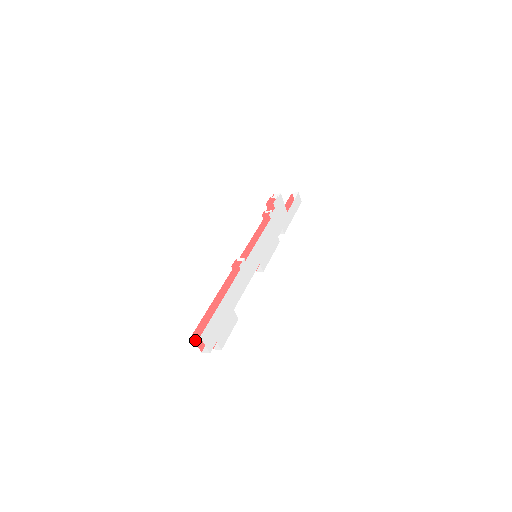
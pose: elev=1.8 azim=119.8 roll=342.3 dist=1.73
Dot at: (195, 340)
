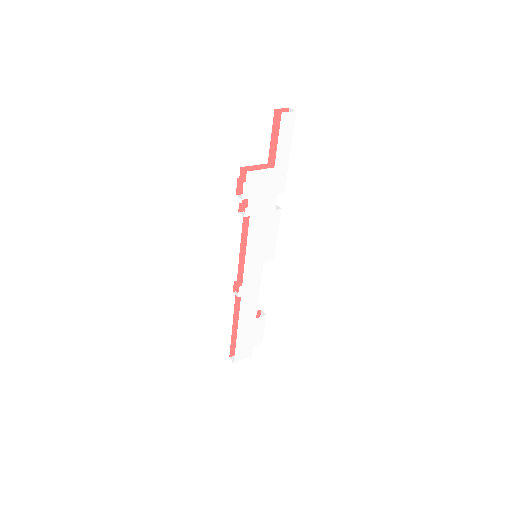
Dot at: occluded
